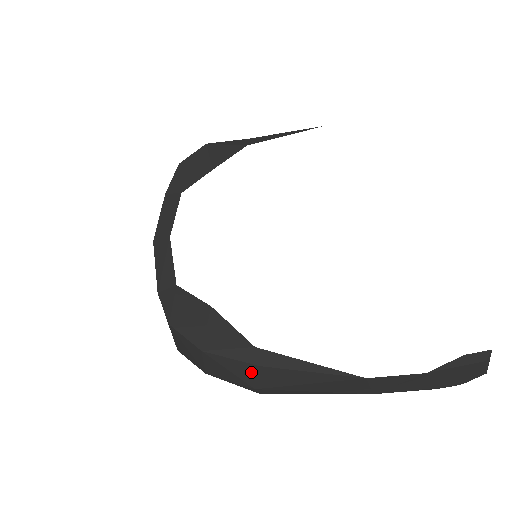
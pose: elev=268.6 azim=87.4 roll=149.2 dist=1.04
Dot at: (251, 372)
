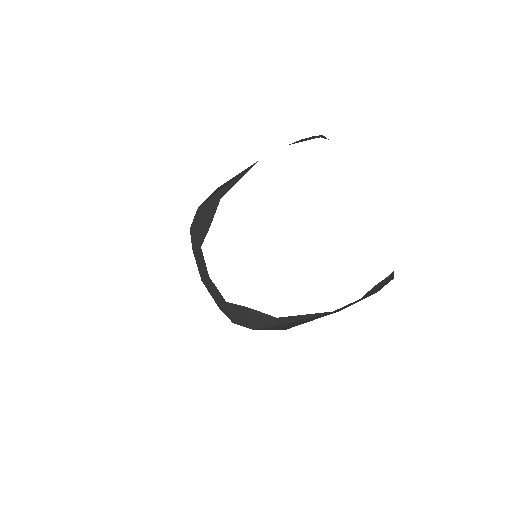
Dot at: (280, 327)
